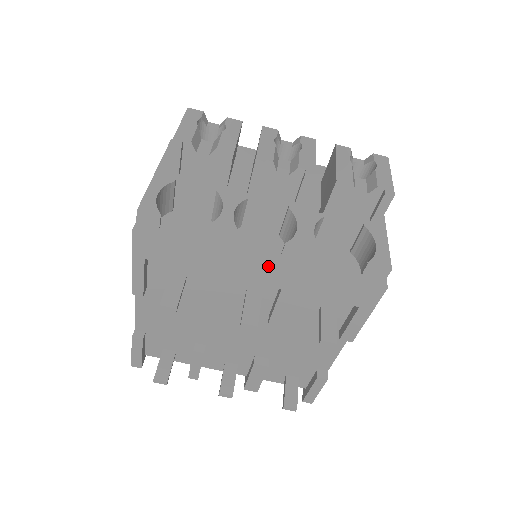
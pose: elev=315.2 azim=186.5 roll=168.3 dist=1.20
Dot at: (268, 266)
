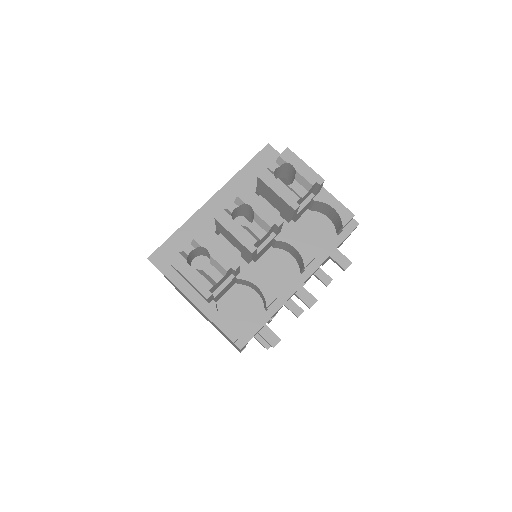
Dot at: occluded
